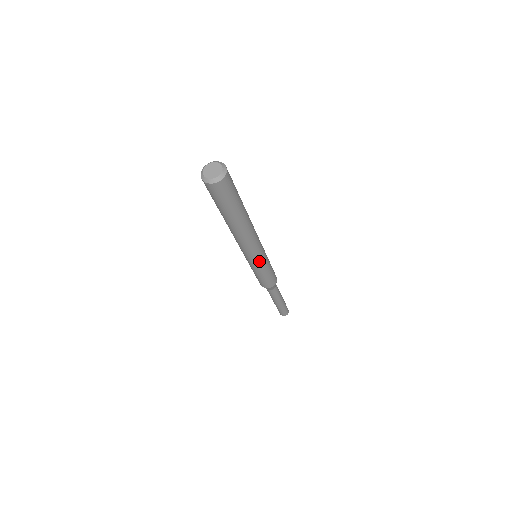
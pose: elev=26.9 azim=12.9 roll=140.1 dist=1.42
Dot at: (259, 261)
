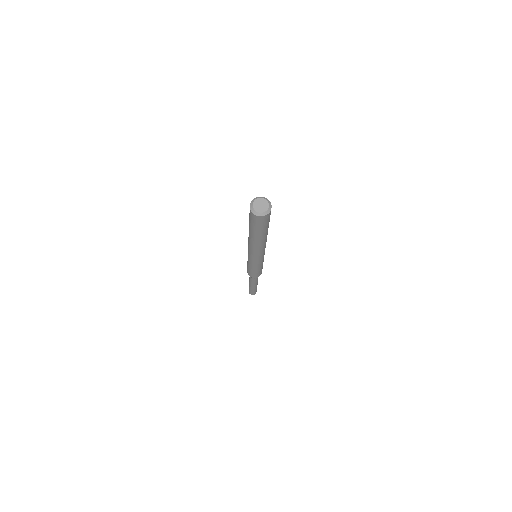
Dot at: (257, 262)
